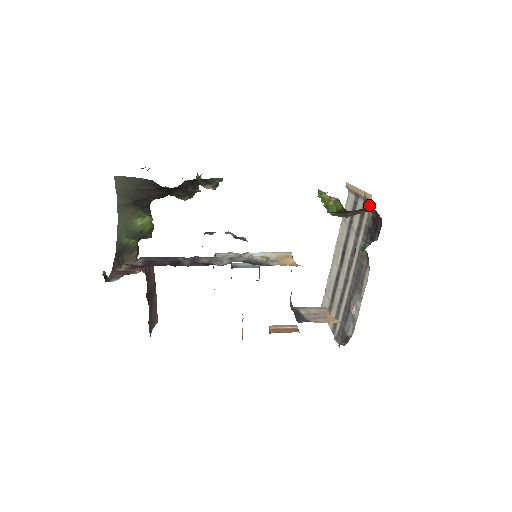
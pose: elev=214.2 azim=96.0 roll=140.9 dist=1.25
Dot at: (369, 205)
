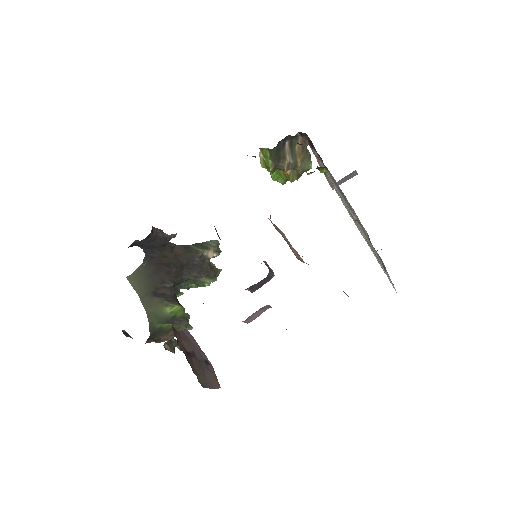
Dot at: occluded
